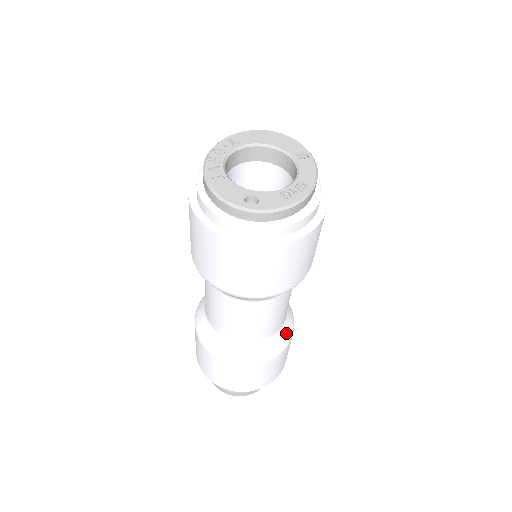
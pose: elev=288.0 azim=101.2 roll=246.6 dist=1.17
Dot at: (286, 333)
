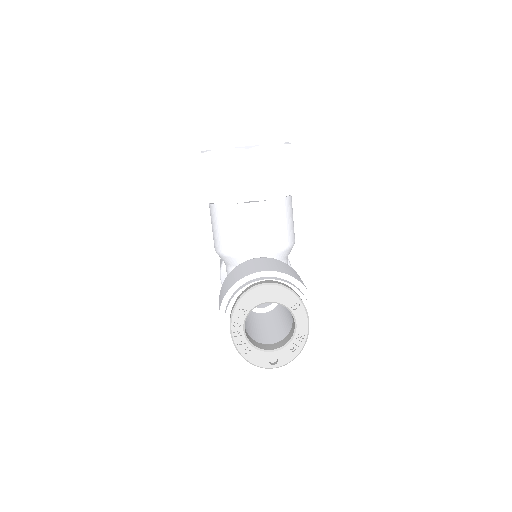
Dot at: occluded
